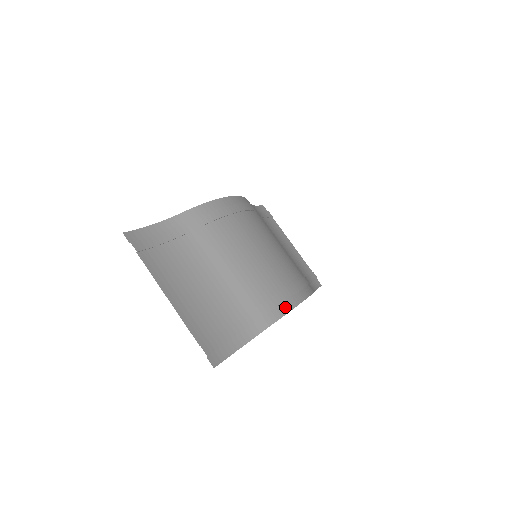
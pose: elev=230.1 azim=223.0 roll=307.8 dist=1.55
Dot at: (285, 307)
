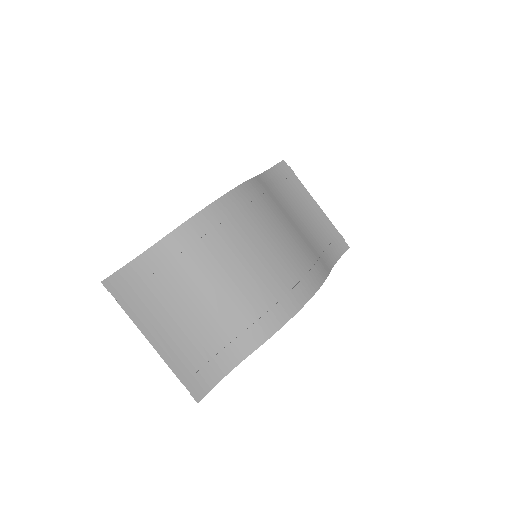
Dot at: (279, 322)
